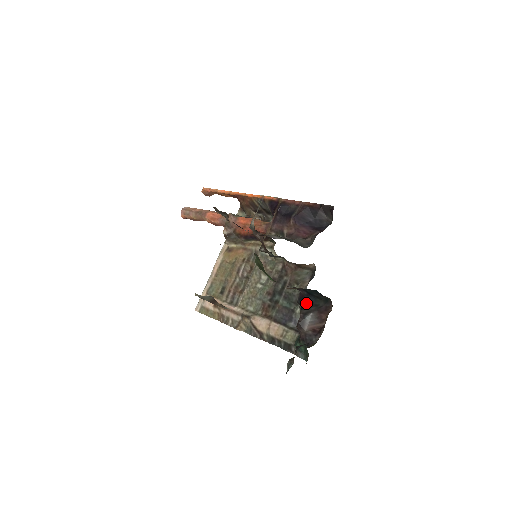
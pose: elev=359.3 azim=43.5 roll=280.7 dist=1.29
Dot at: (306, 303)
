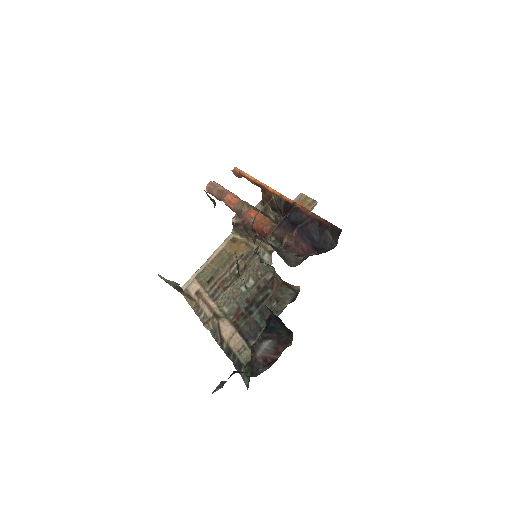
Dot at: (271, 327)
